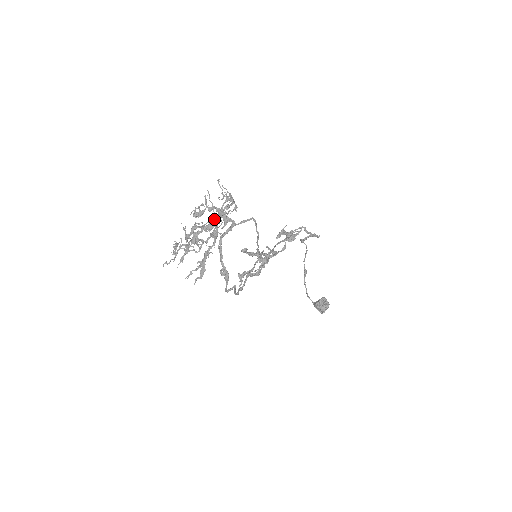
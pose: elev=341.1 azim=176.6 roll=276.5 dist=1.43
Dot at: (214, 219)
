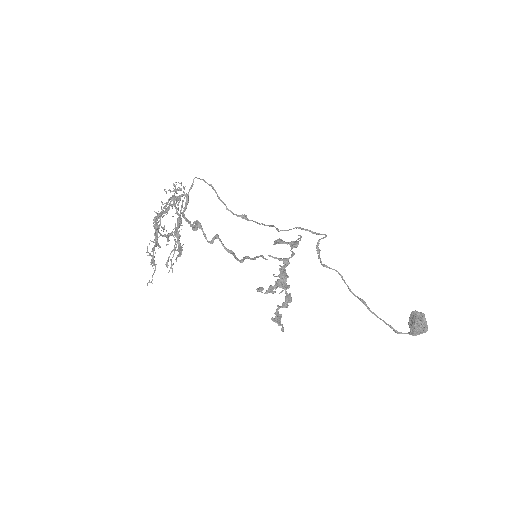
Dot at: occluded
